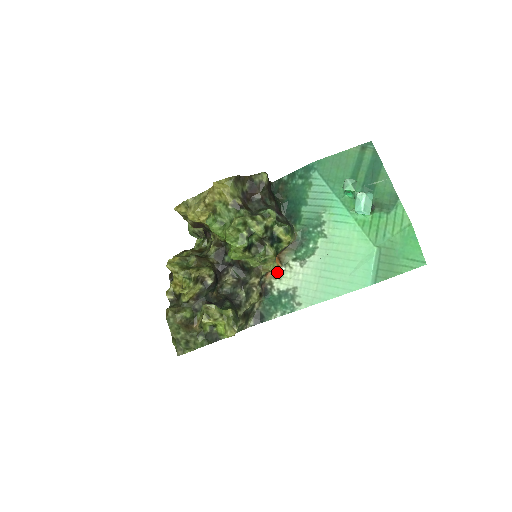
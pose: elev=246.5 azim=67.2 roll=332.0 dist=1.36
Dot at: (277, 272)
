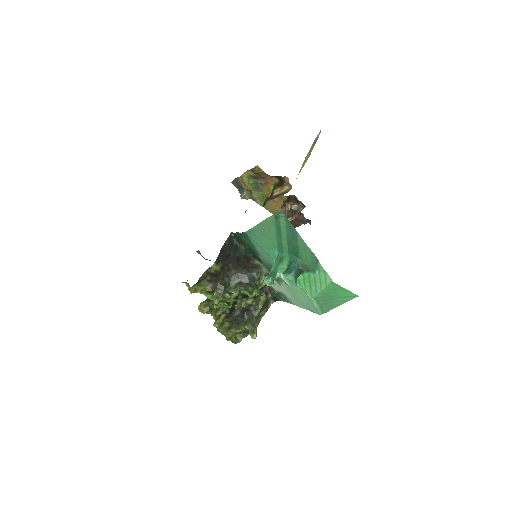
Dot at: occluded
